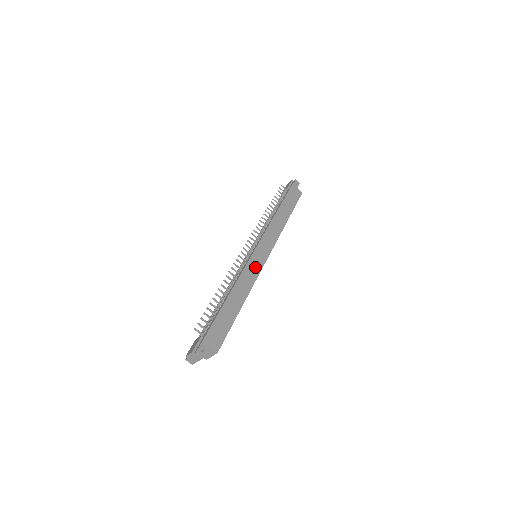
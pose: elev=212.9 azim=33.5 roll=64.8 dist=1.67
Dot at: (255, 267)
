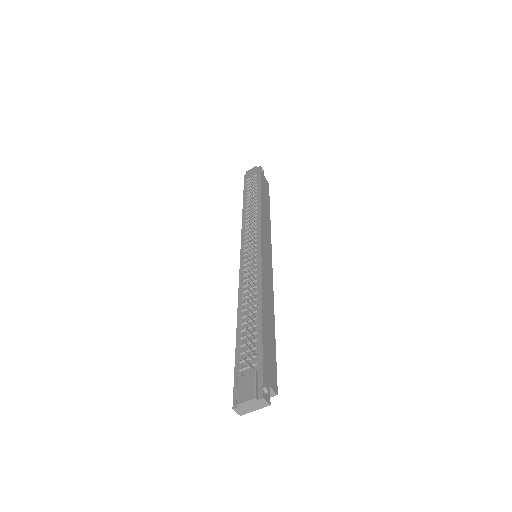
Dot at: (268, 271)
